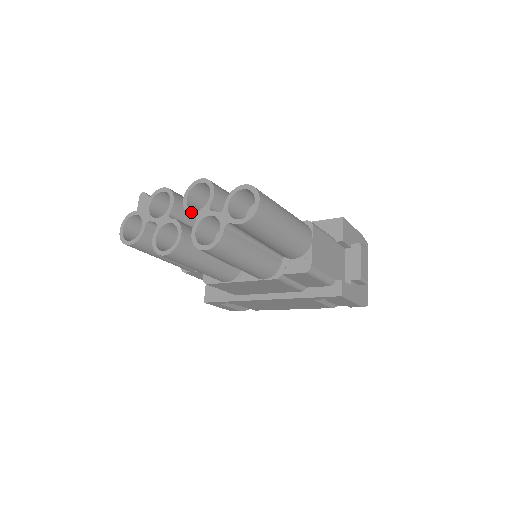
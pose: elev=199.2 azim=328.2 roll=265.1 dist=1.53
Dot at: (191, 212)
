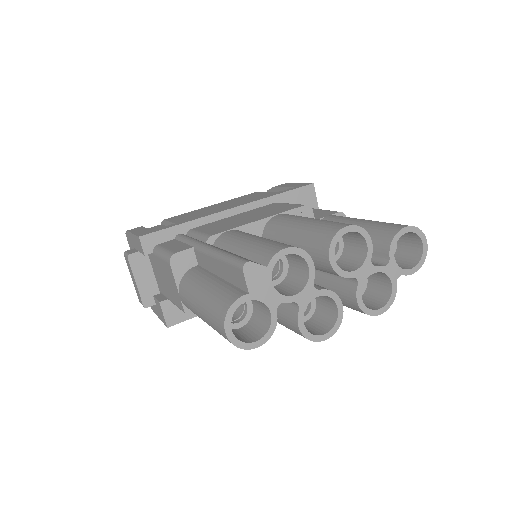
Dot at: (348, 274)
